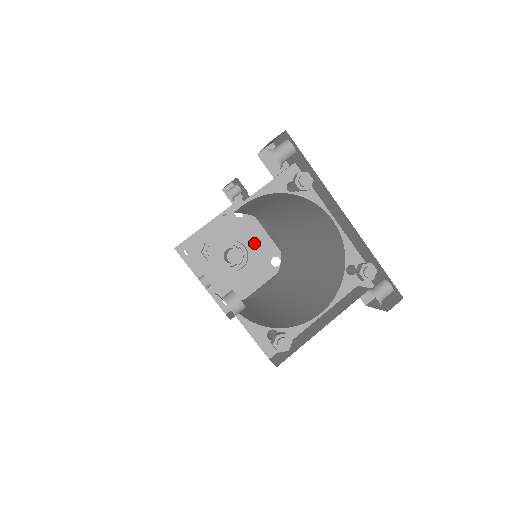
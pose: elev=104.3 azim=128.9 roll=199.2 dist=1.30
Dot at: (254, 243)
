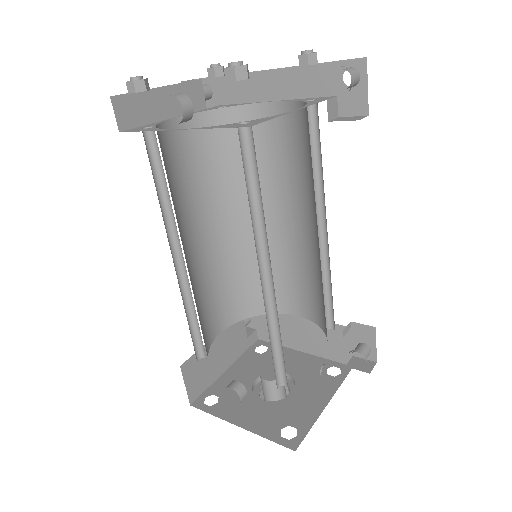
Dot at: (294, 366)
